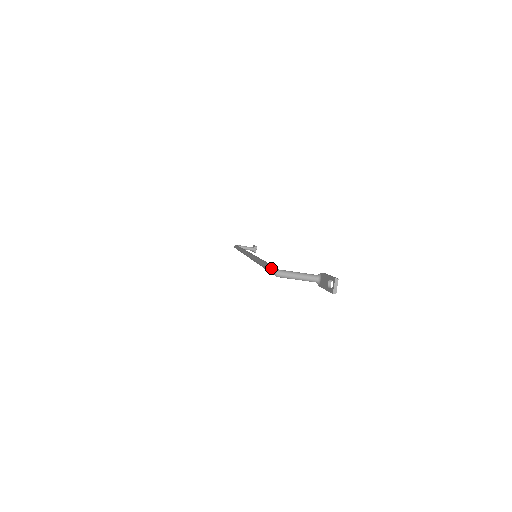
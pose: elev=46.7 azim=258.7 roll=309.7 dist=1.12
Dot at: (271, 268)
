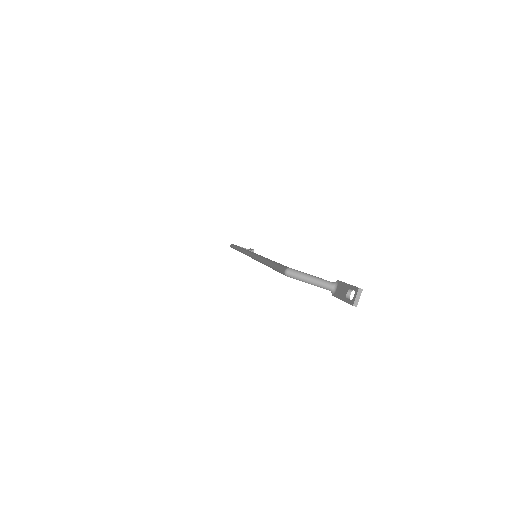
Dot at: (280, 266)
